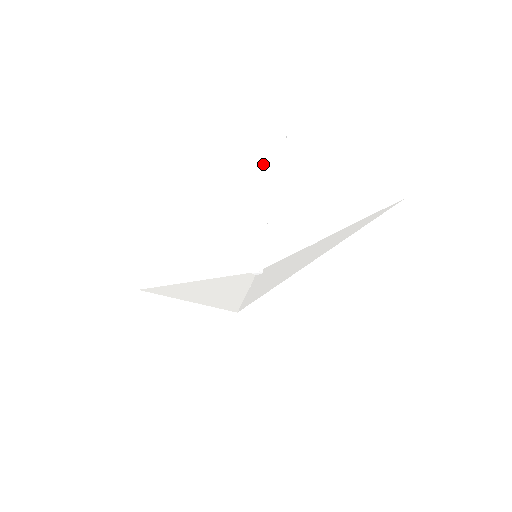
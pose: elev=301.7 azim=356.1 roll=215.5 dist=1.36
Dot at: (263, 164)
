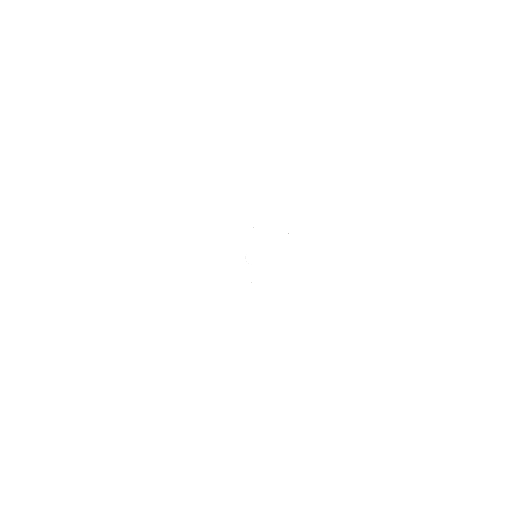
Dot at: (250, 132)
